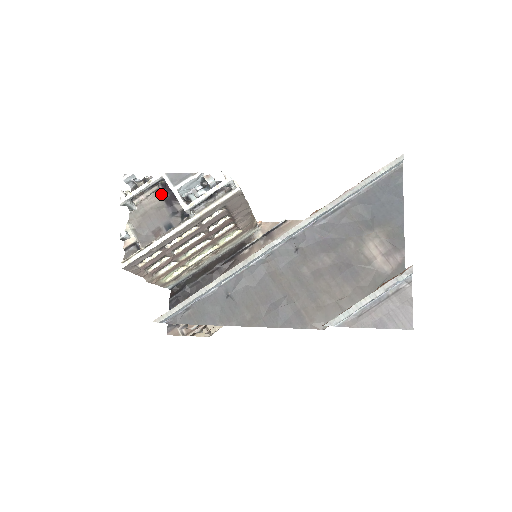
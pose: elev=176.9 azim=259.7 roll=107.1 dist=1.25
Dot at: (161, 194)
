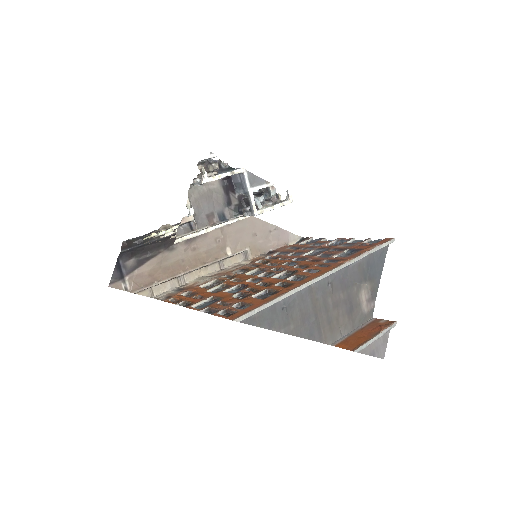
Dot at: (222, 180)
